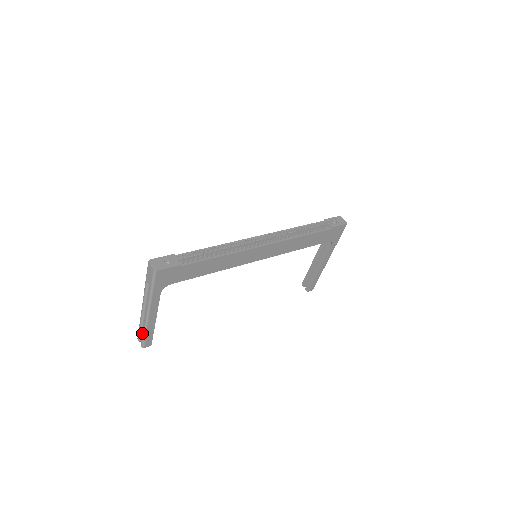
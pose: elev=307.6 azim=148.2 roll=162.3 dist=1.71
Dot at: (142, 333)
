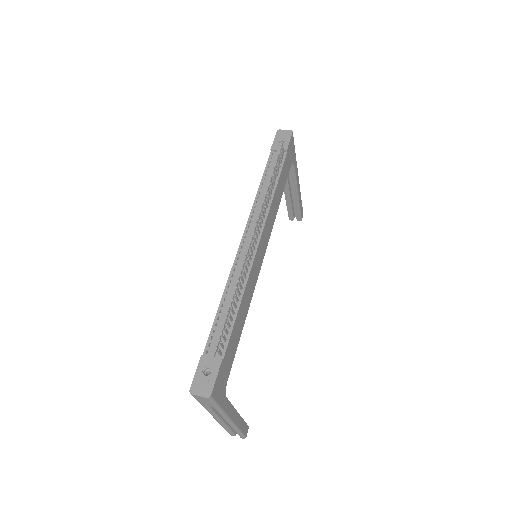
Dot at: (232, 430)
